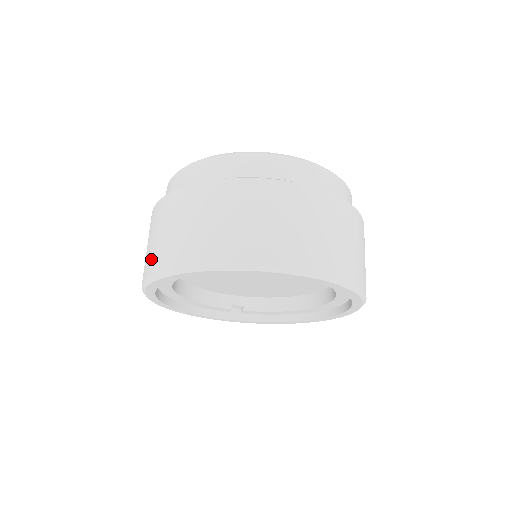
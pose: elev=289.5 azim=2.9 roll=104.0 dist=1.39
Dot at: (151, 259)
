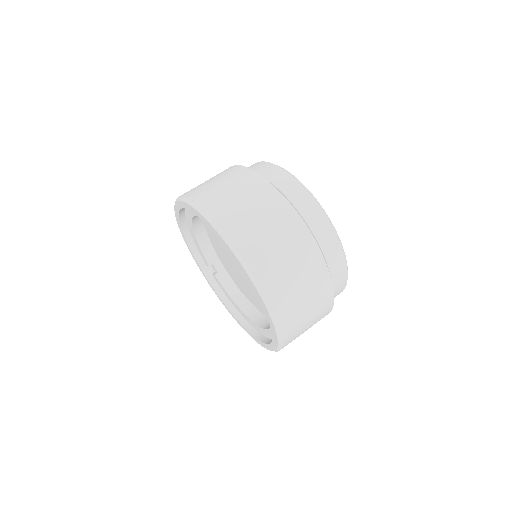
Dot at: (201, 190)
